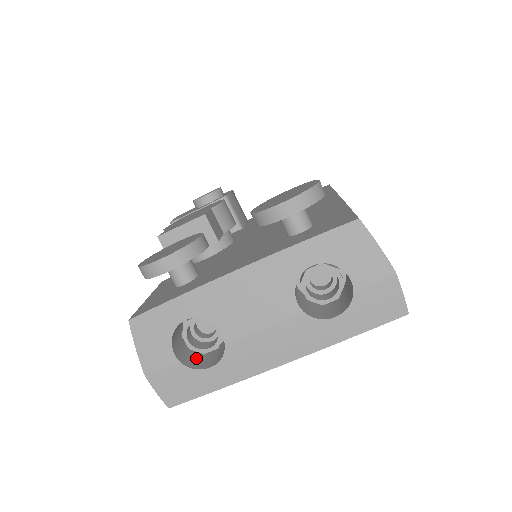
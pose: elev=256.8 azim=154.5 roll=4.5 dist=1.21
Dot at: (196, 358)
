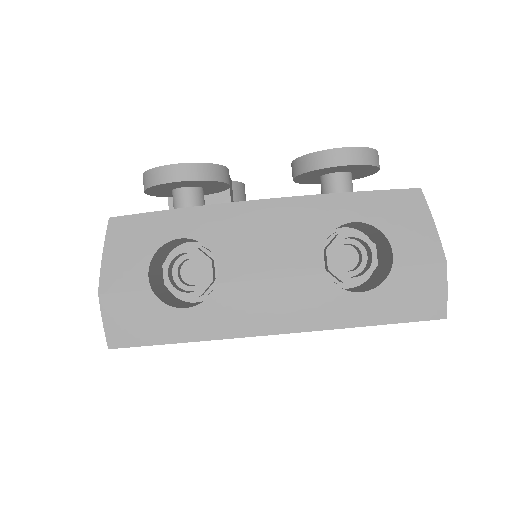
Dot at: (168, 299)
